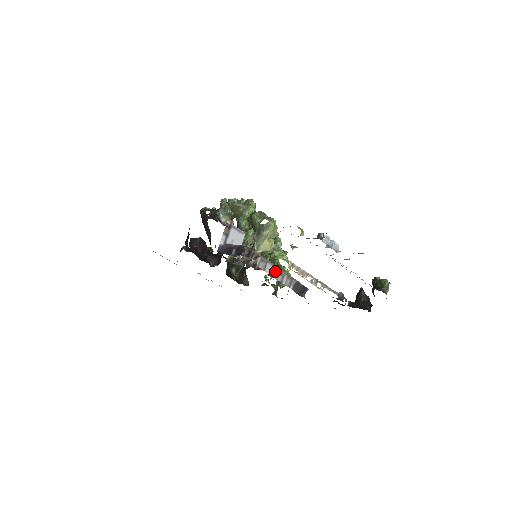
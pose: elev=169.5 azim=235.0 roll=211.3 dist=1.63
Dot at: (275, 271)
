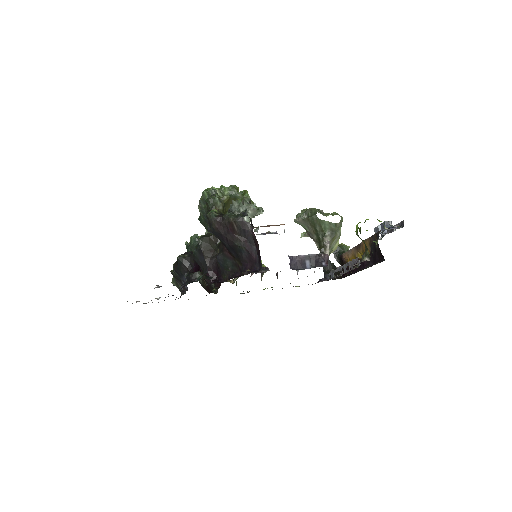
Dot at: occluded
